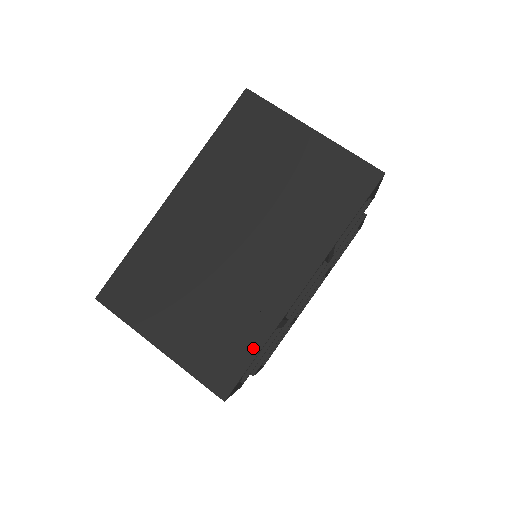
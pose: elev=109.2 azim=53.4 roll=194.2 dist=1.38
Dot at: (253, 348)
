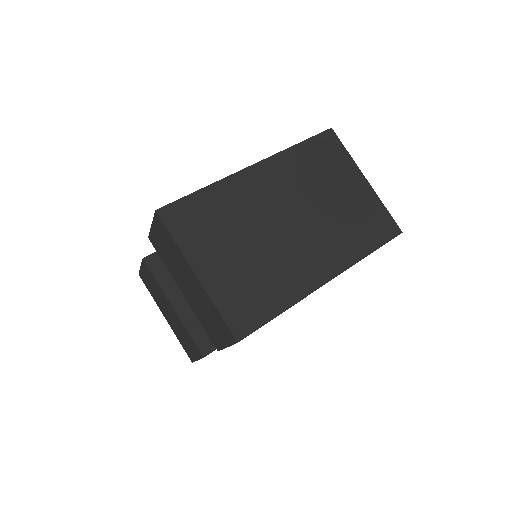
Dot at: (276, 310)
